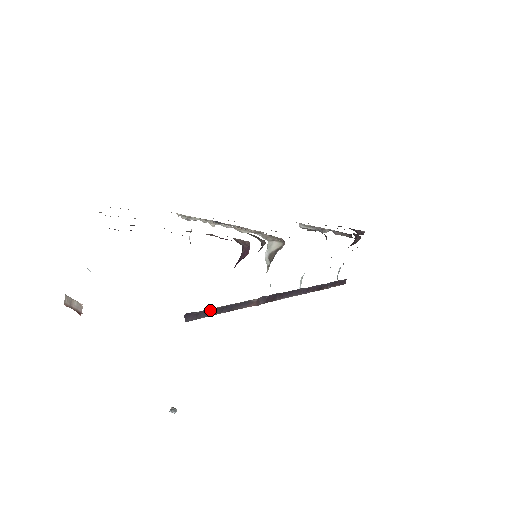
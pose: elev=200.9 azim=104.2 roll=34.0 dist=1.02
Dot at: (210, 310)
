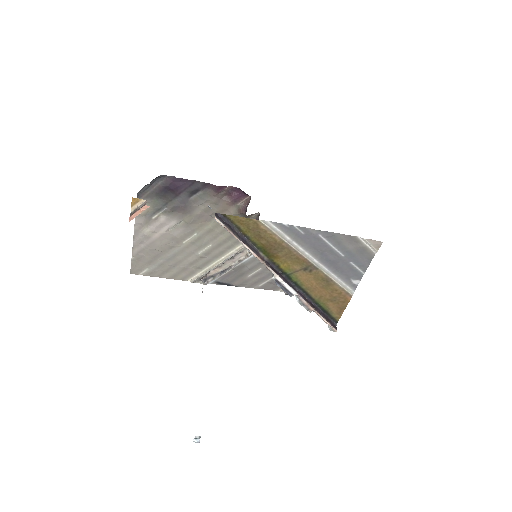
Dot at: (231, 227)
